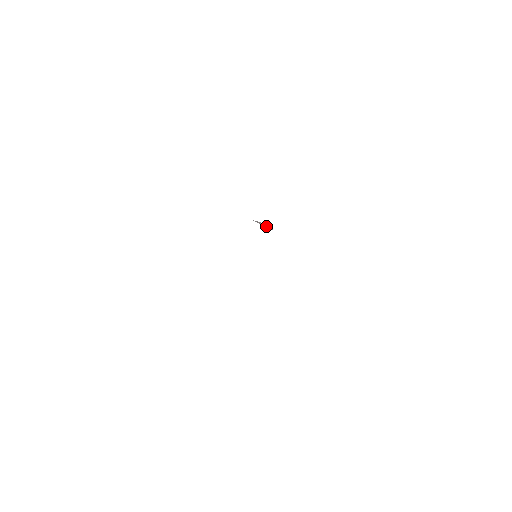
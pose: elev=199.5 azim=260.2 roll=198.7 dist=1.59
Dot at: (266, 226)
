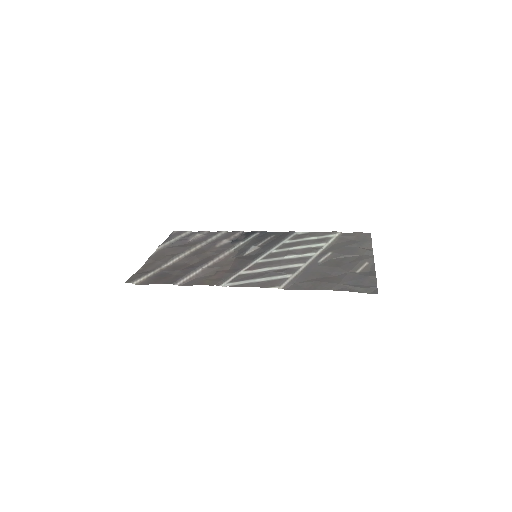
Dot at: (264, 274)
